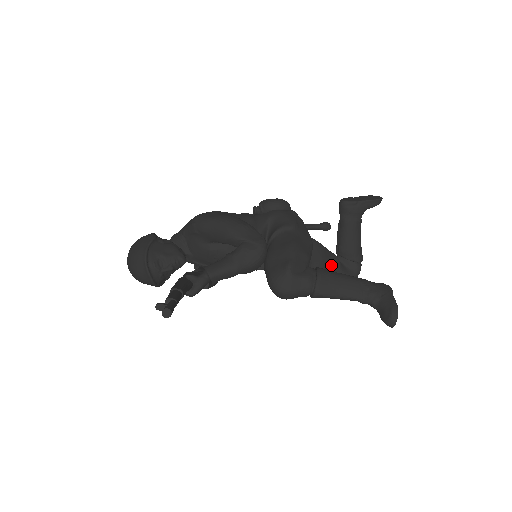
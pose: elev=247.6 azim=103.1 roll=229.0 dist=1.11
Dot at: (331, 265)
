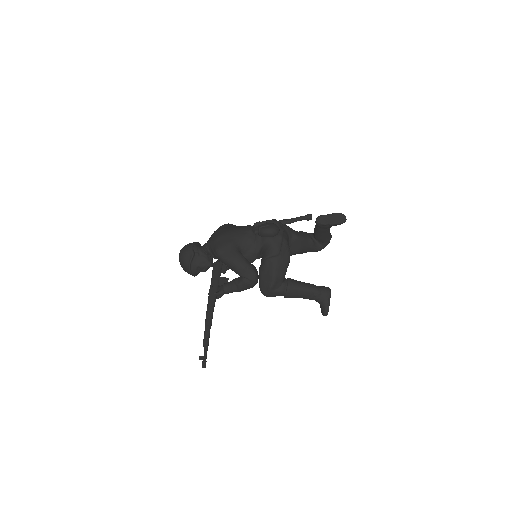
Dot at: (307, 248)
